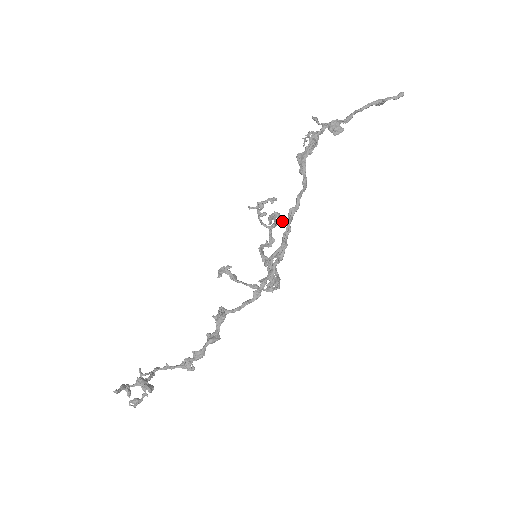
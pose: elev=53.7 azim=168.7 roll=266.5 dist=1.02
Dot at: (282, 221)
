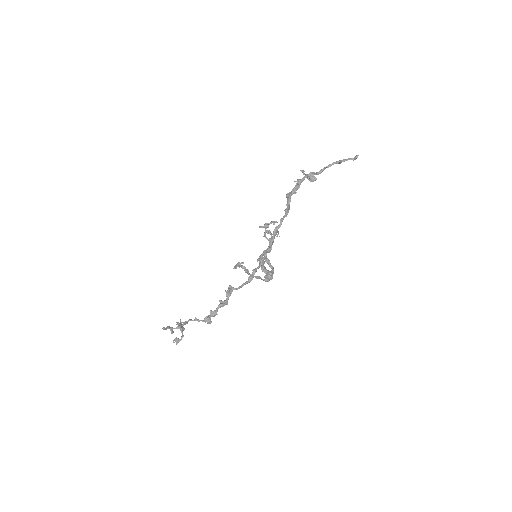
Dot at: (279, 236)
